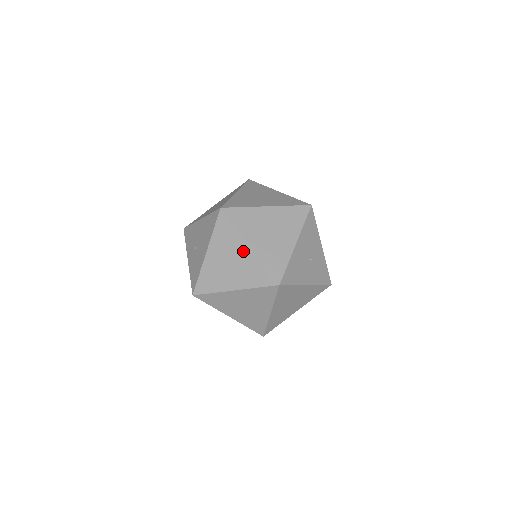
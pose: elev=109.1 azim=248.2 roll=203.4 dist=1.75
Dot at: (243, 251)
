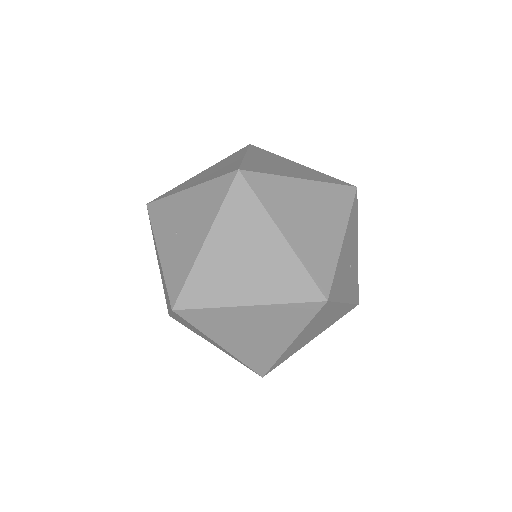
Dot at: (271, 243)
